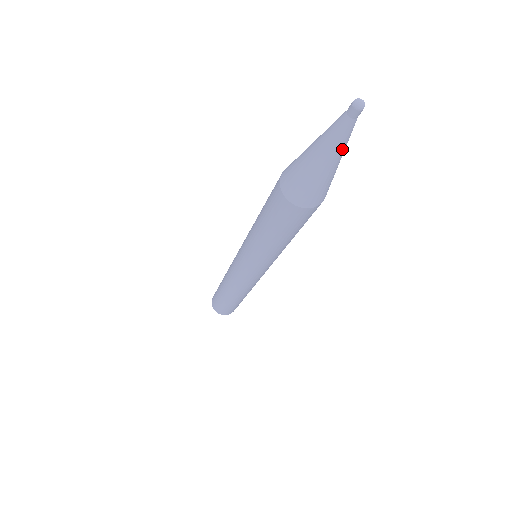
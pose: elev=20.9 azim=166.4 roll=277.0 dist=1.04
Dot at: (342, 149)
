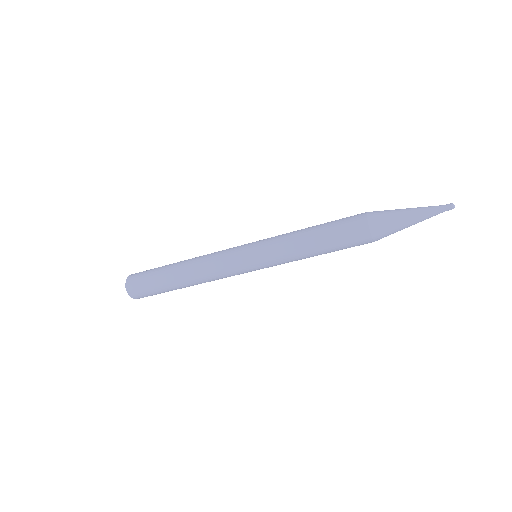
Dot at: (423, 219)
